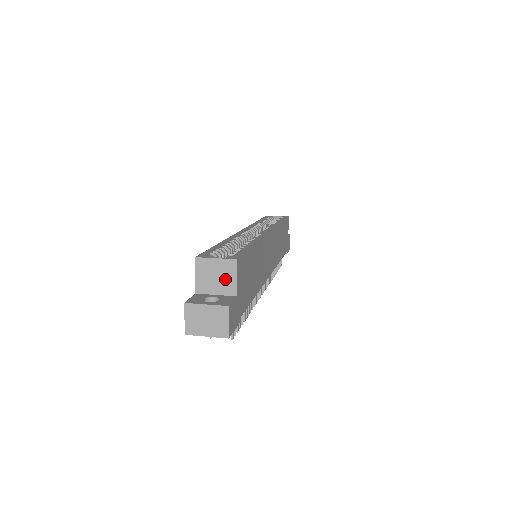
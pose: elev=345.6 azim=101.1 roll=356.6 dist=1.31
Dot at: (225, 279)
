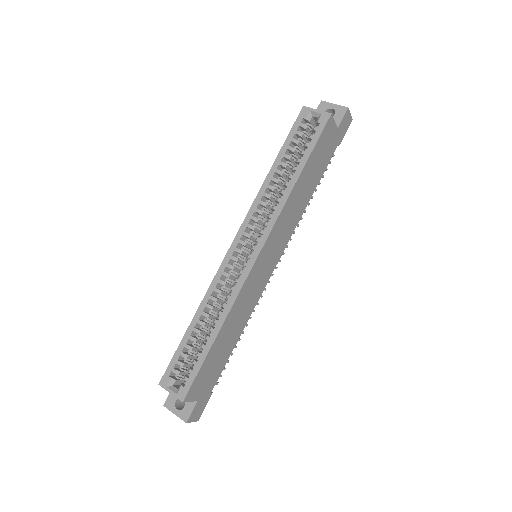
Dot at: occluded
